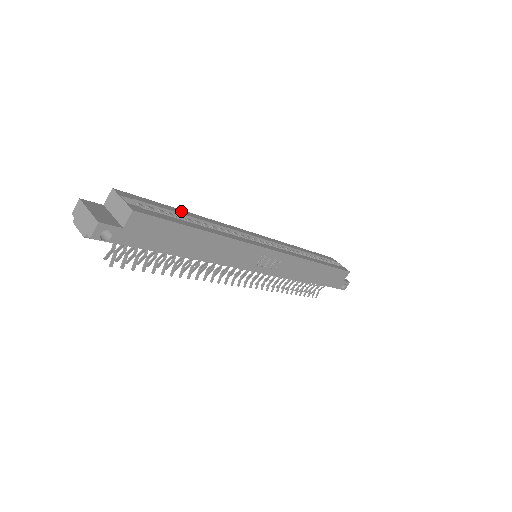
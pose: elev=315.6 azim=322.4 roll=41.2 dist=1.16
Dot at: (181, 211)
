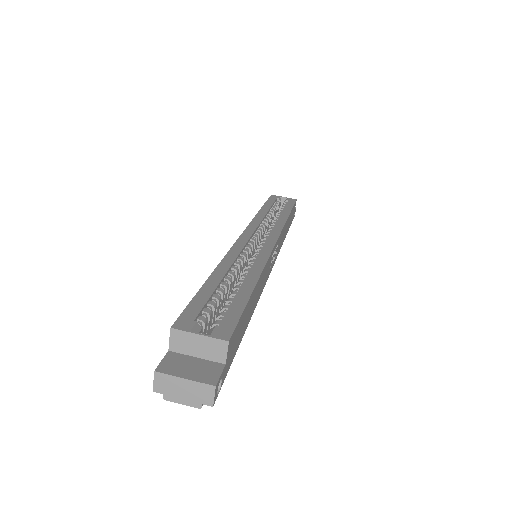
Dot at: (211, 281)
